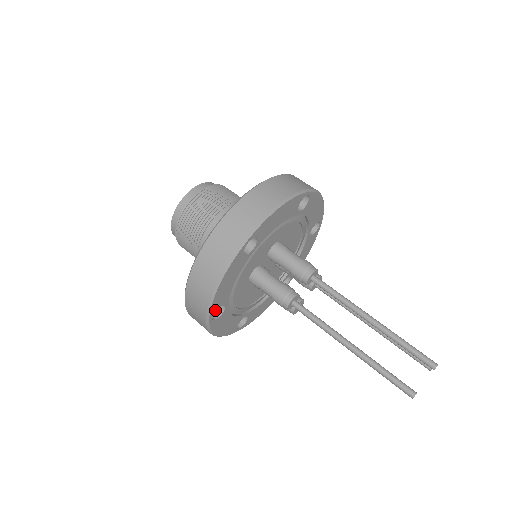
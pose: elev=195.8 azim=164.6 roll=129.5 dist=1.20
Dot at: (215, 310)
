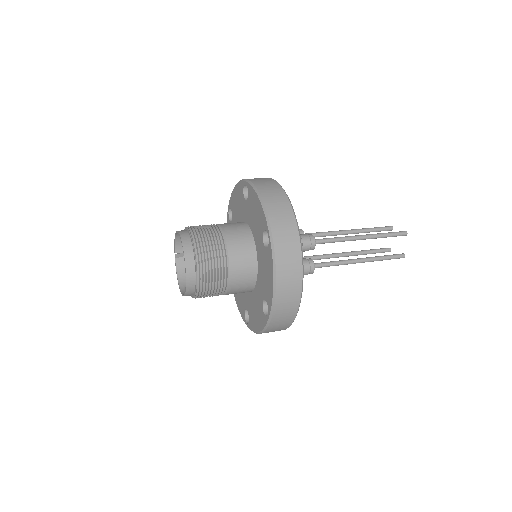
Dot at: occluded
